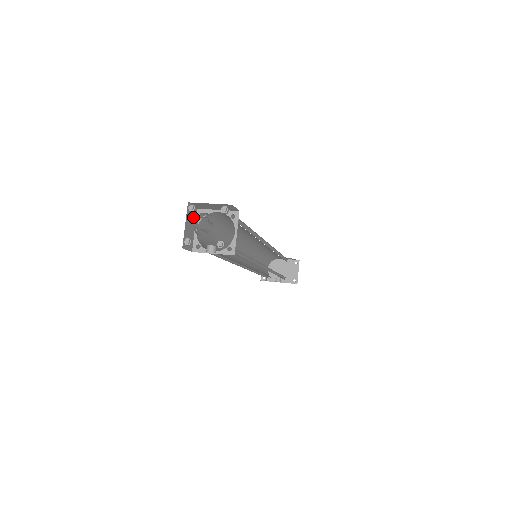
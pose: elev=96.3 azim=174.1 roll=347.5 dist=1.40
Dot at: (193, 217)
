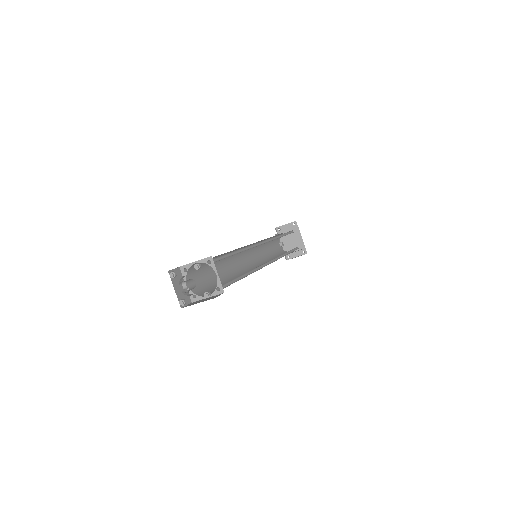
Dot at: (201, 259)
